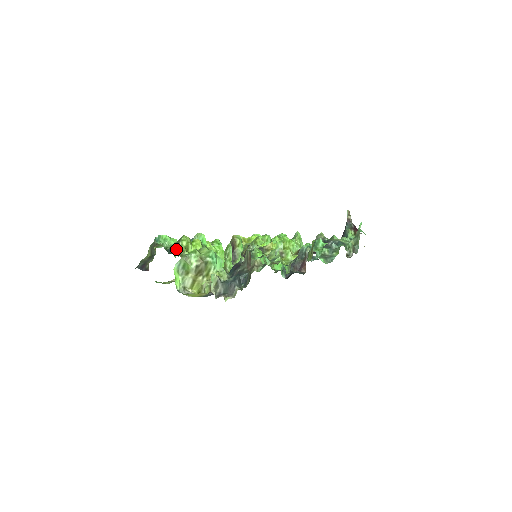
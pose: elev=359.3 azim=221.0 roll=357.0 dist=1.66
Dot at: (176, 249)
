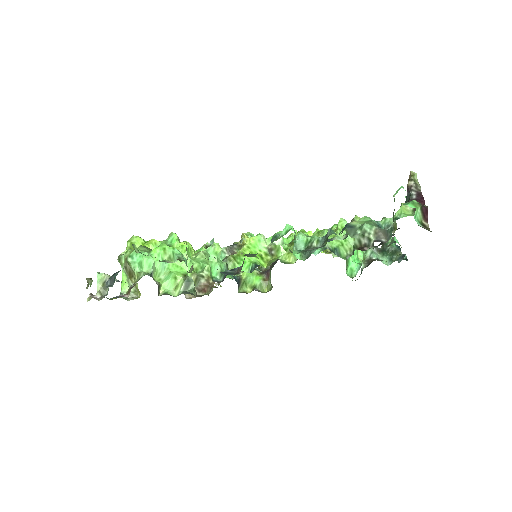
Dot at: occluded
